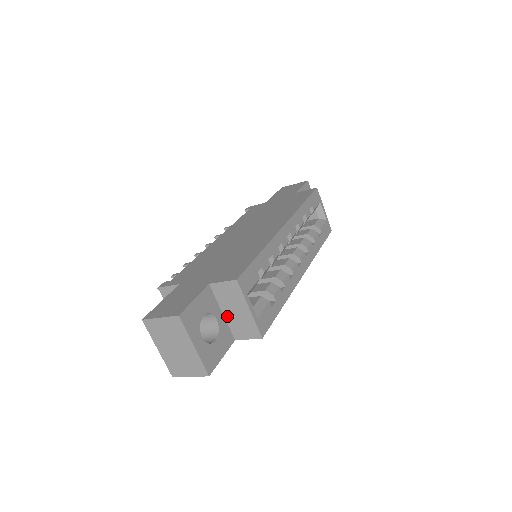
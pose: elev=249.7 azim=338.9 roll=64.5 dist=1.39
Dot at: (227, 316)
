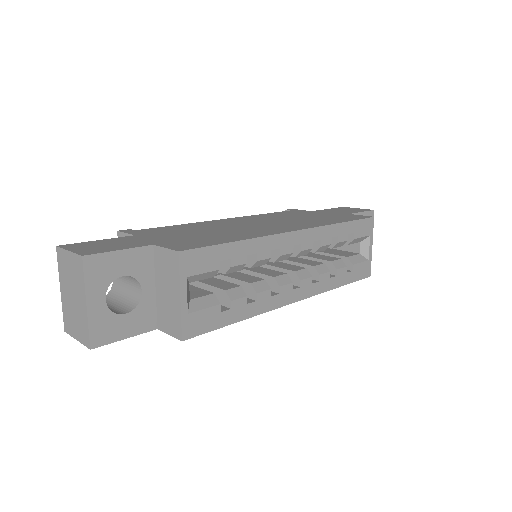
Dot at: (158, 294)
